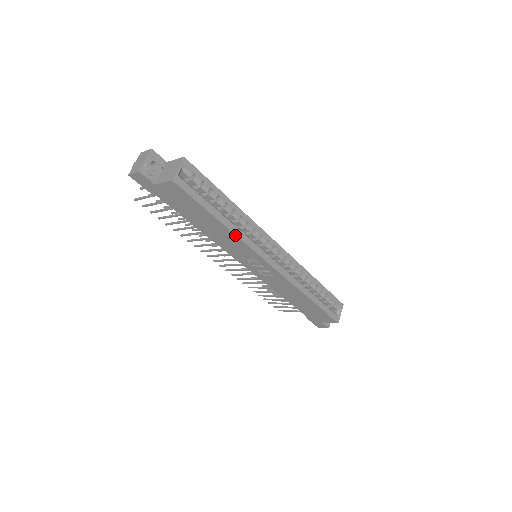
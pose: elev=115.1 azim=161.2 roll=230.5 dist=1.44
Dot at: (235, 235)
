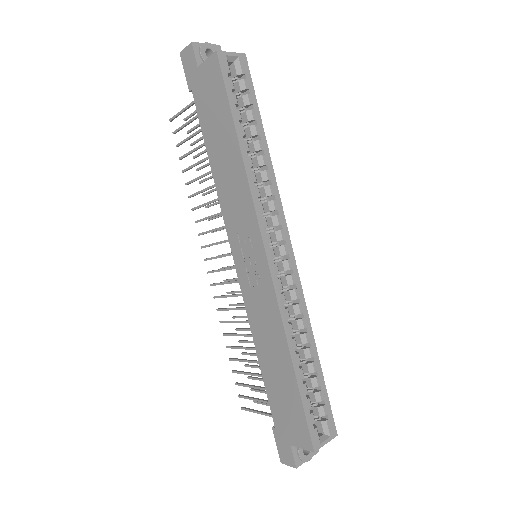
Dot at: (245, 173)
